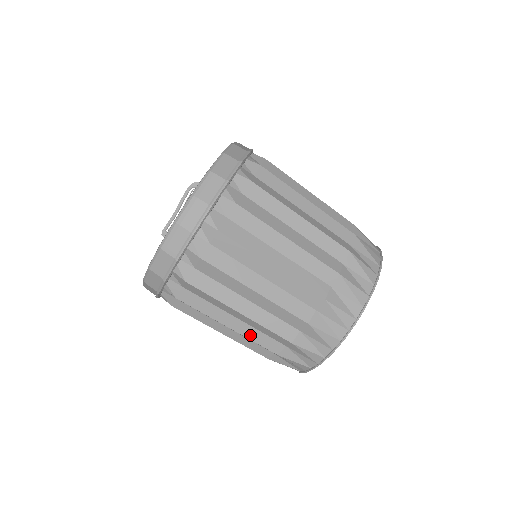
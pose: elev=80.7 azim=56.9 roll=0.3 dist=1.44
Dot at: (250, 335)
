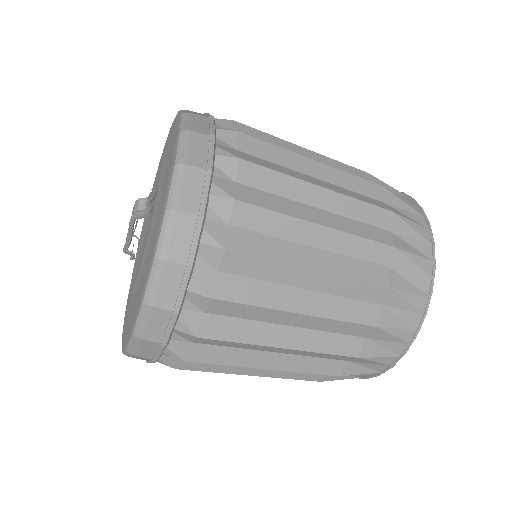
Dot at: occluded
